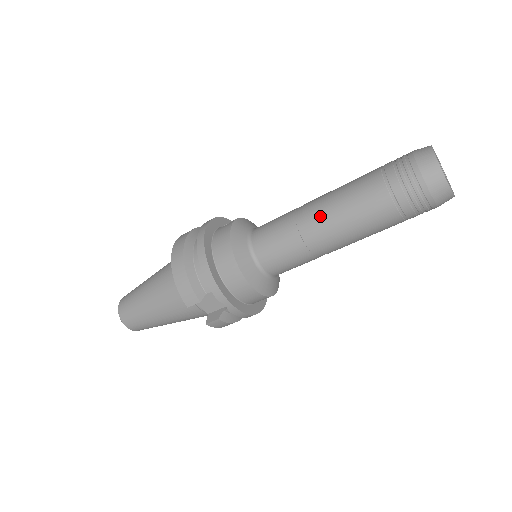
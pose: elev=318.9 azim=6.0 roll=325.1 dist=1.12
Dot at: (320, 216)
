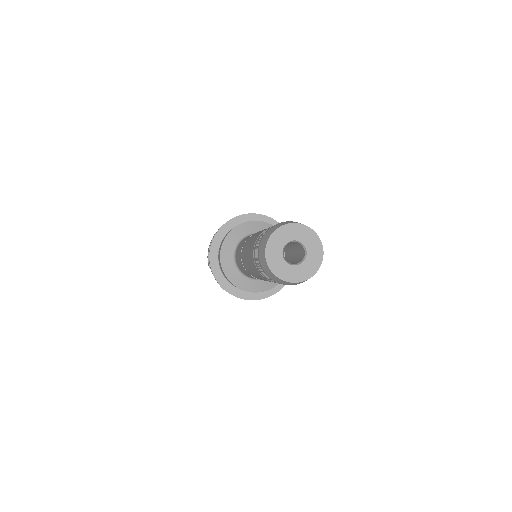
Dot at: (246, 245)
